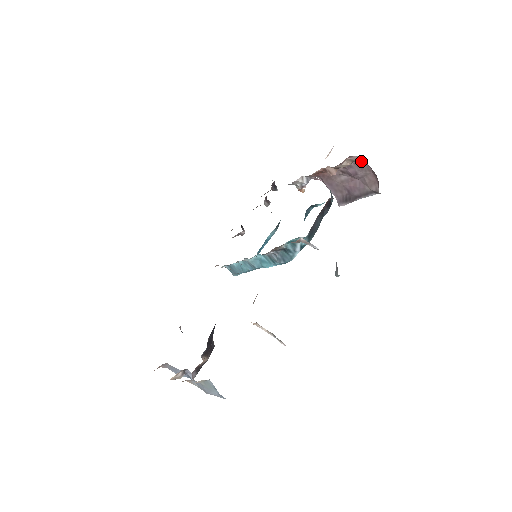
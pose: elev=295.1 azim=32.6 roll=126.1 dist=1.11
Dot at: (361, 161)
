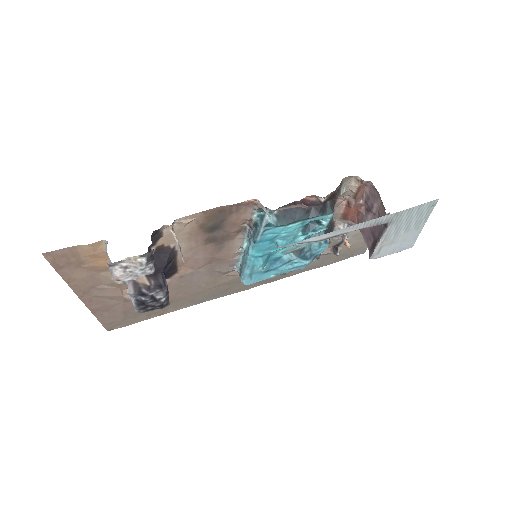
Dot at: (373, 188)
